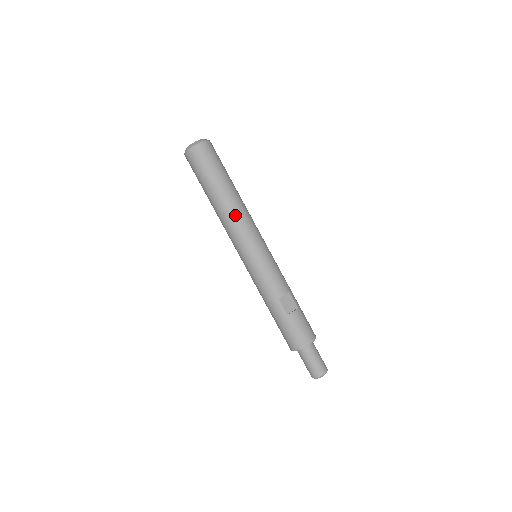
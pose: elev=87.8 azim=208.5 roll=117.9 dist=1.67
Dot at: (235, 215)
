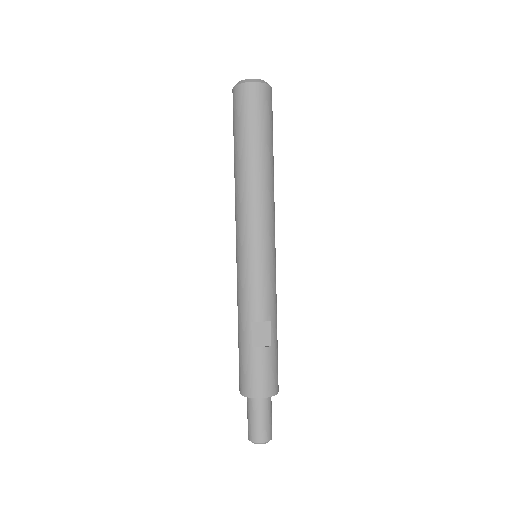
Dot at: (251, 193)
